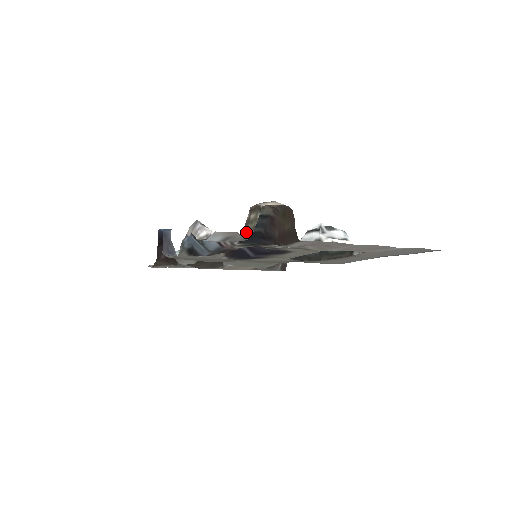
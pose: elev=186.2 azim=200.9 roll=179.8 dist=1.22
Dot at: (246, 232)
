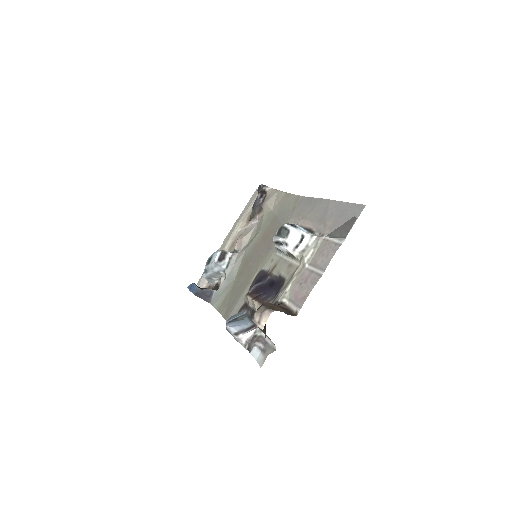
Dot at: occluded
